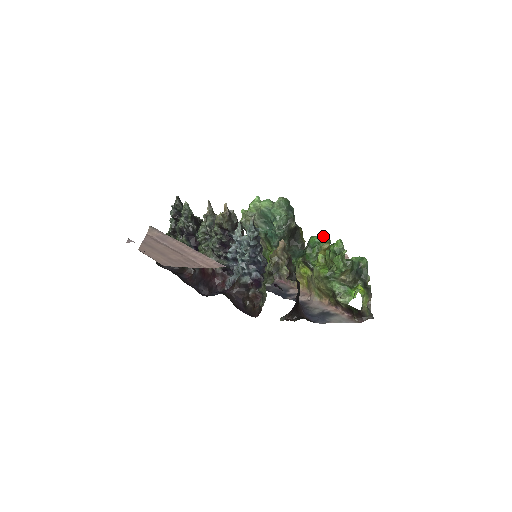
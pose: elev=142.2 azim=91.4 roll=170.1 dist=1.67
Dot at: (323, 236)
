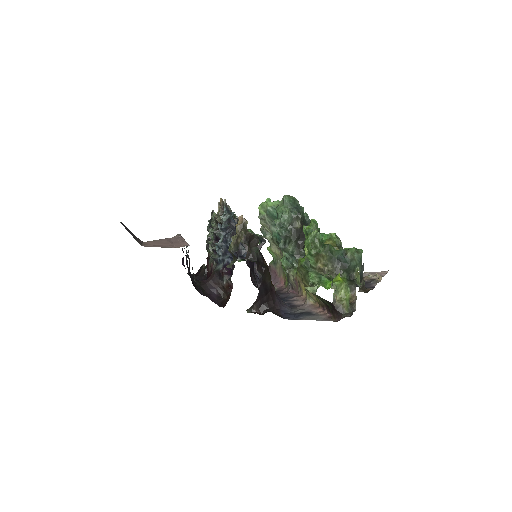
Dot at: occluded
